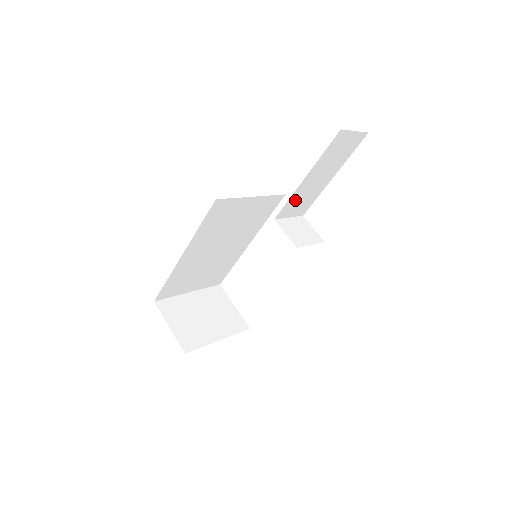
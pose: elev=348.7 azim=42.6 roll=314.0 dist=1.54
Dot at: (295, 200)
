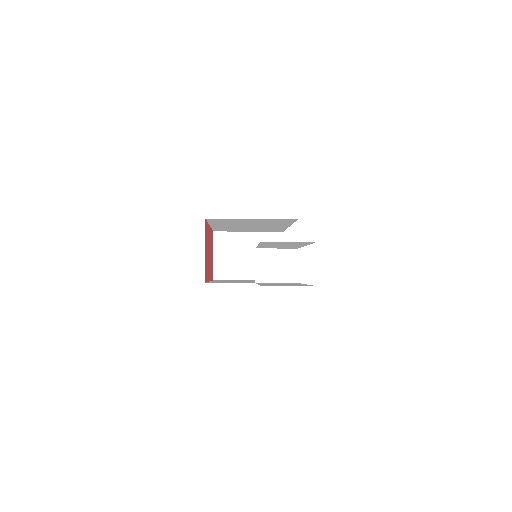
Dot at: (267, 247)
